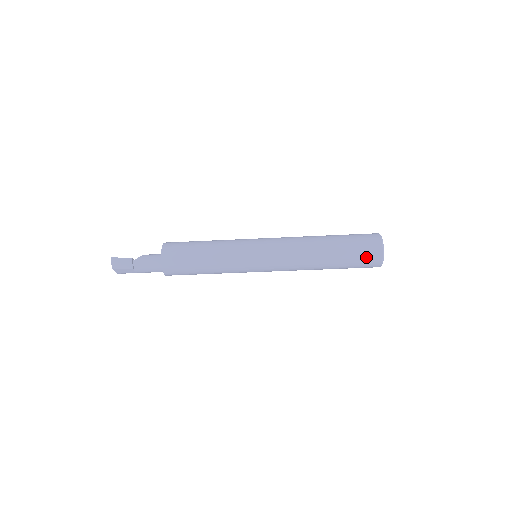
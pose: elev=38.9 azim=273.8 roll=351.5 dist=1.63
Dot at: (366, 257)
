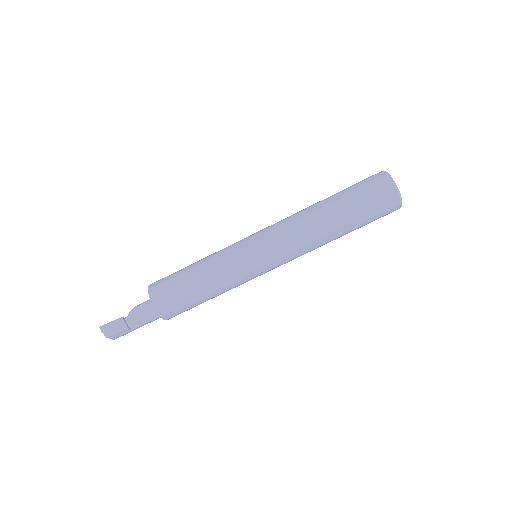
Dot at: (381, 205)
